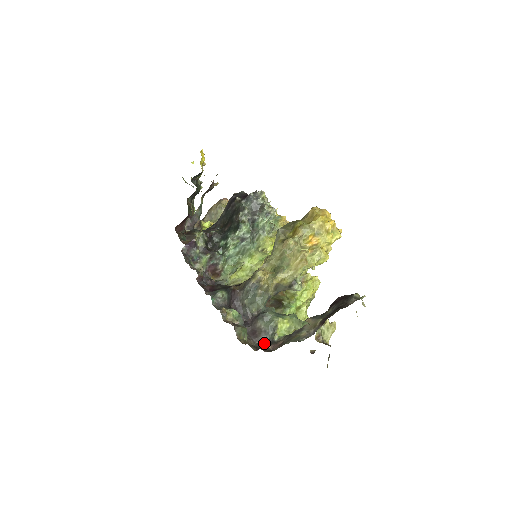
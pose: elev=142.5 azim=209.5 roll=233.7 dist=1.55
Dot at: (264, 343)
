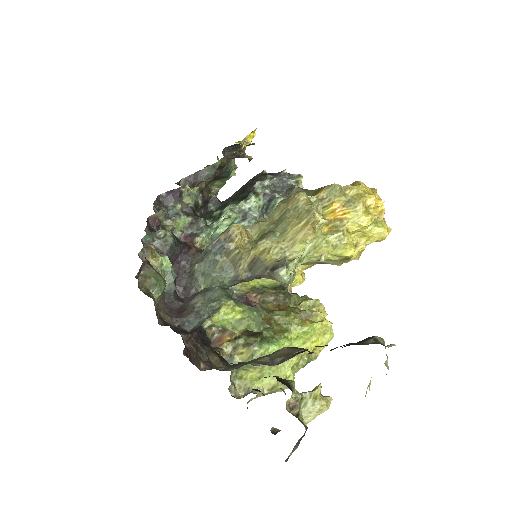
Dot at: (185, 328)
